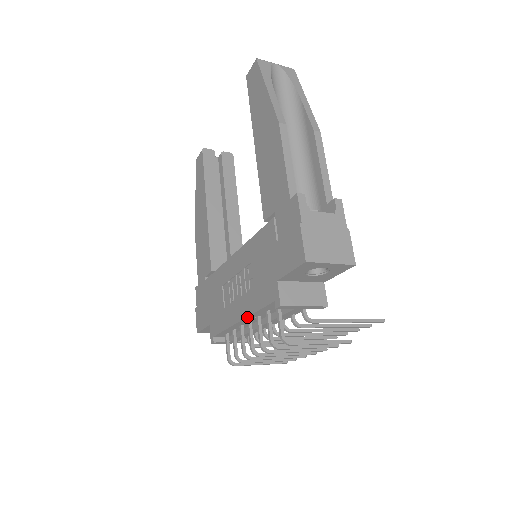
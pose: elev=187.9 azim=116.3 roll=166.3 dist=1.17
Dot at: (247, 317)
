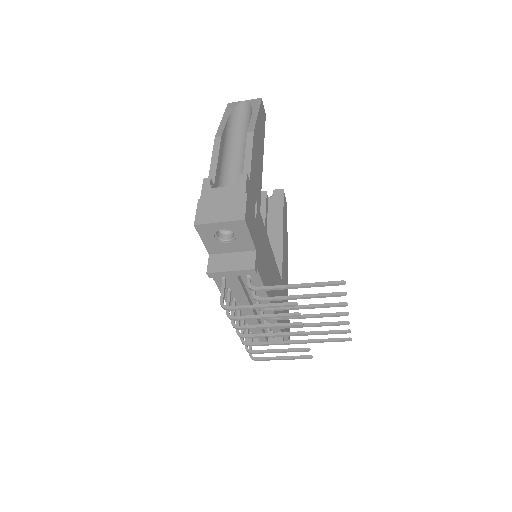
Dot at: occluded
